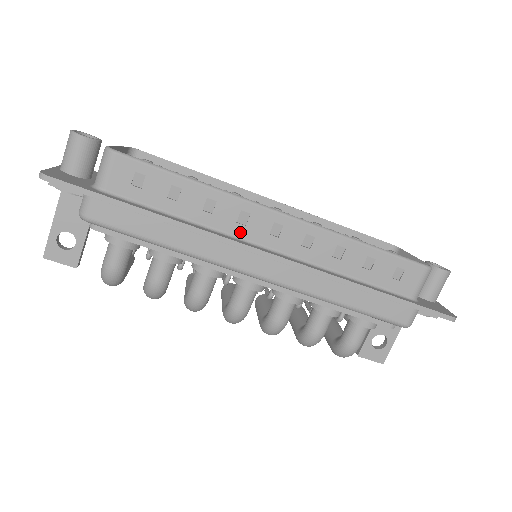
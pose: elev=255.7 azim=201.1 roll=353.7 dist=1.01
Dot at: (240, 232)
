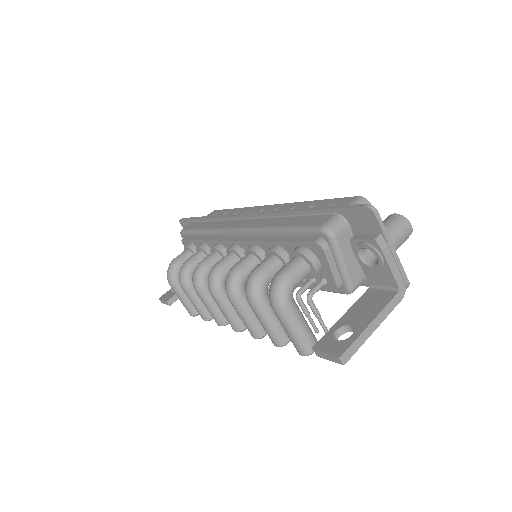
Dot at: occluded
